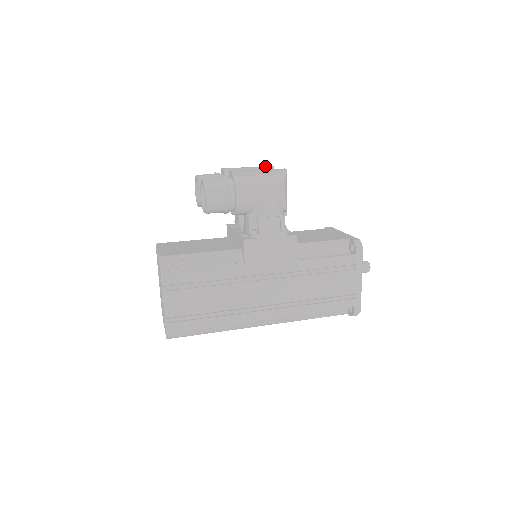
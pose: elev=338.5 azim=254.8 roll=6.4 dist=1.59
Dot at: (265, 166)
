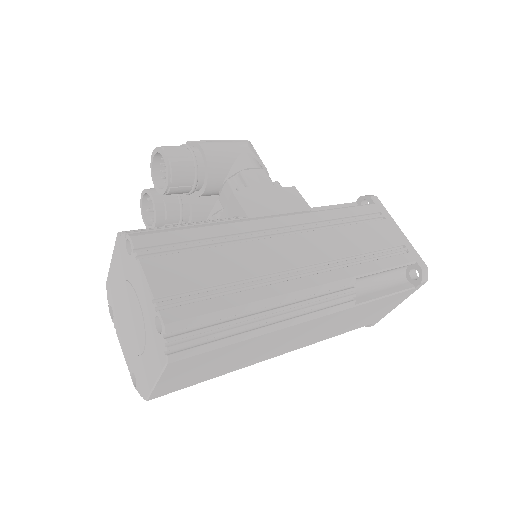
Dot at: occluded
